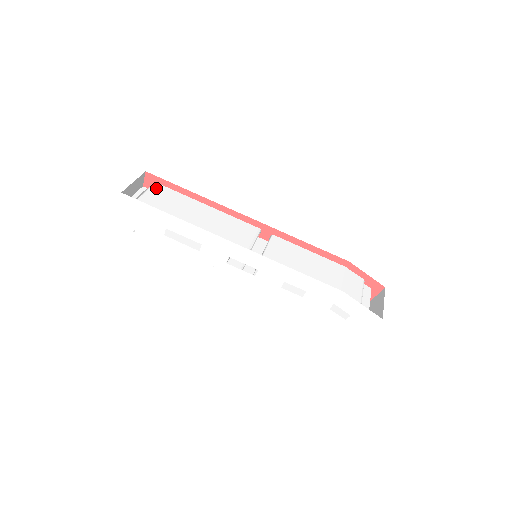
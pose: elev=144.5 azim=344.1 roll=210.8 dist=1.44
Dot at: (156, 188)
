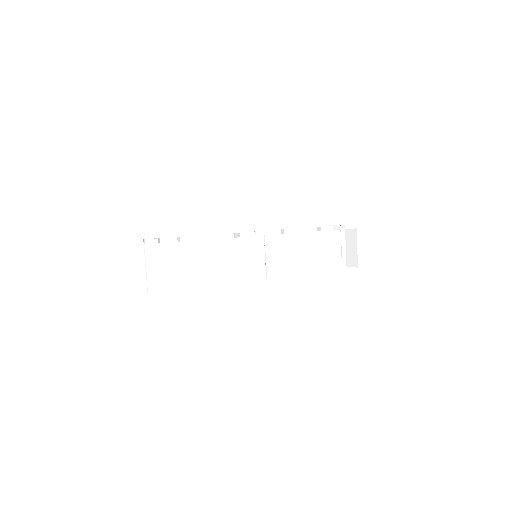
Dot at: (152, 253)
